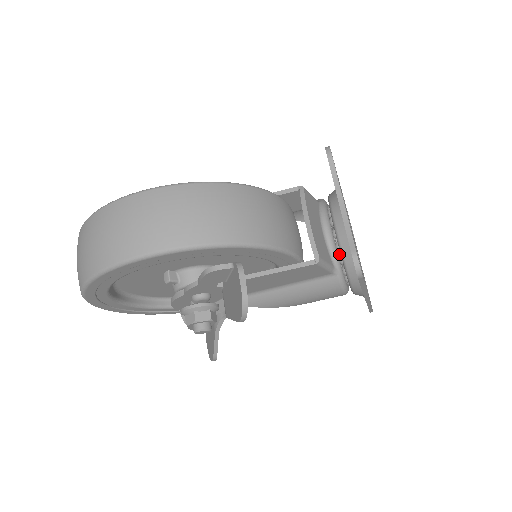
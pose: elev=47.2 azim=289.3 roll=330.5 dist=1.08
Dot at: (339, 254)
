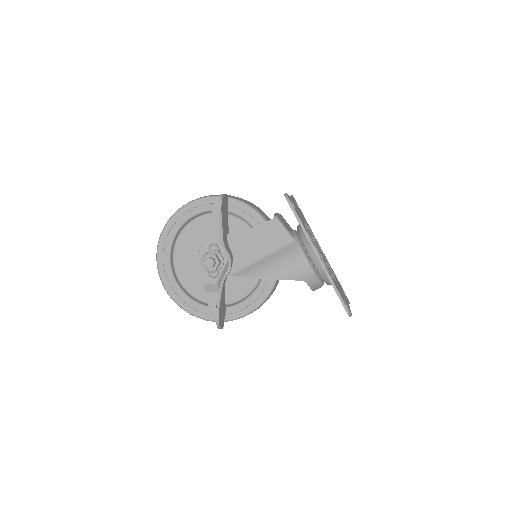
Dot at: occluded
